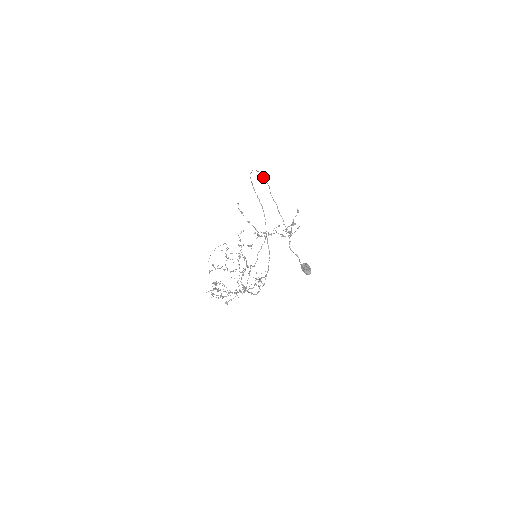
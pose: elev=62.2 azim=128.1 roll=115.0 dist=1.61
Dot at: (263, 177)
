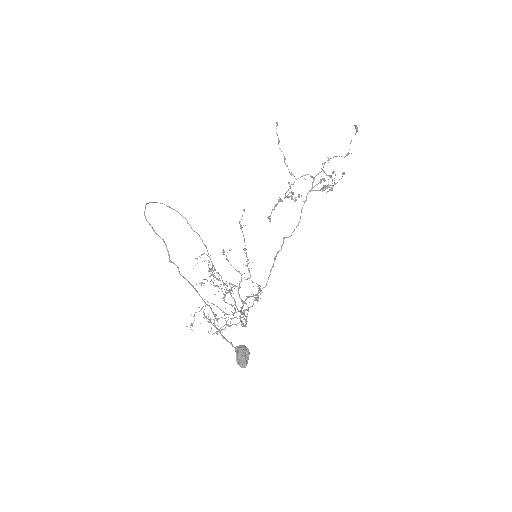
Dot at: (150, 225)
